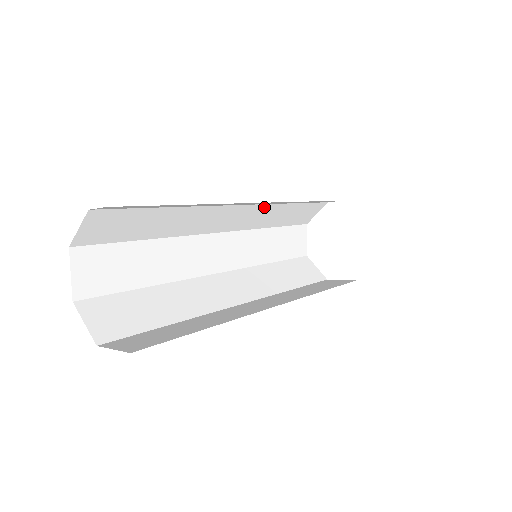
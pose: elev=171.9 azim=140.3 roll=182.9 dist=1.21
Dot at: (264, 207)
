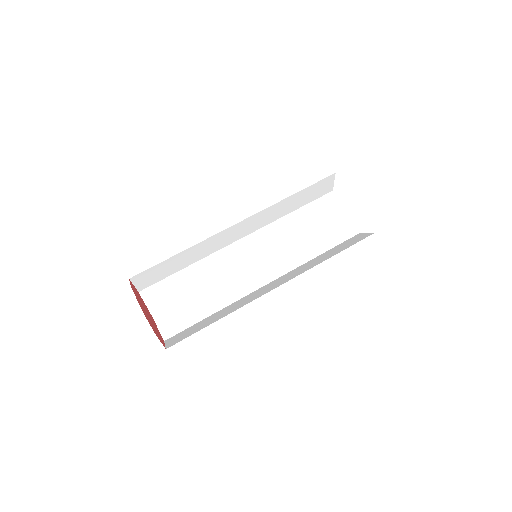
Dot at: occluded
